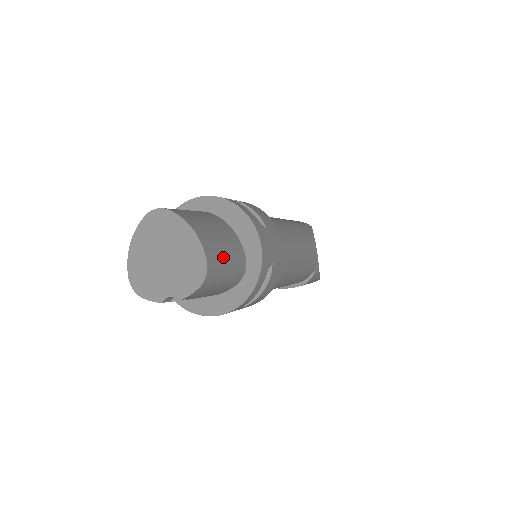
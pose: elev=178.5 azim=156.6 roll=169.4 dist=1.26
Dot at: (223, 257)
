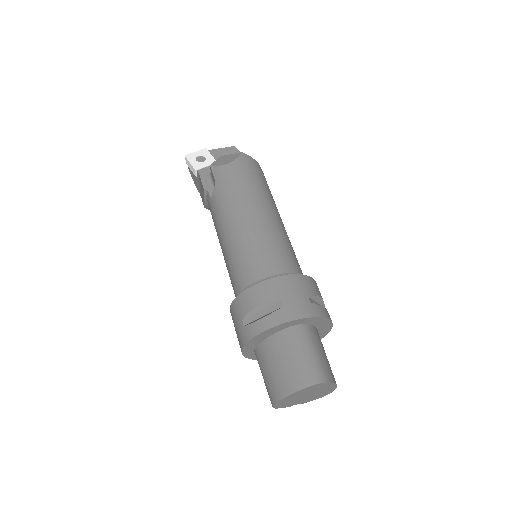
Dot at: occluded
